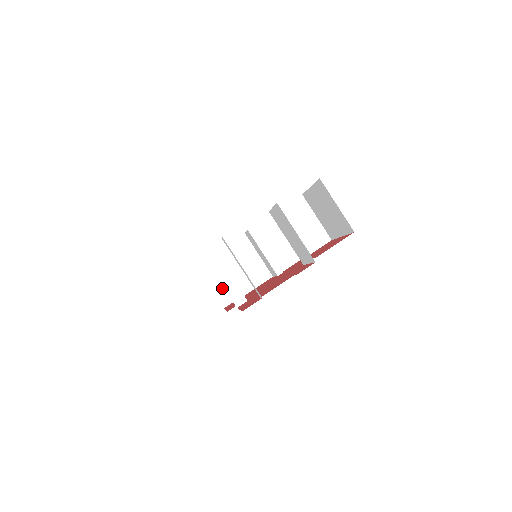
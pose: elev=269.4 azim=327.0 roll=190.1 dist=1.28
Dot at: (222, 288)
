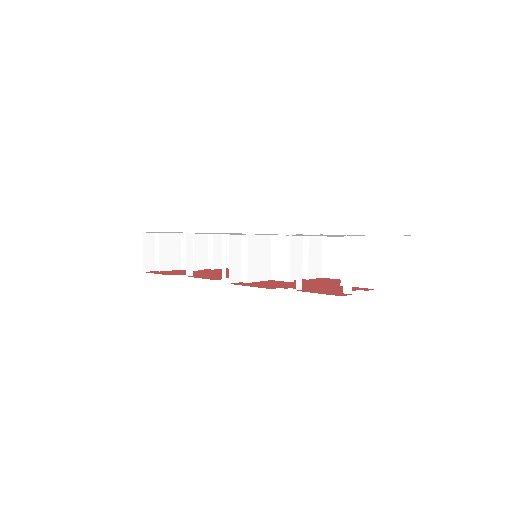
Dot at: (235, 266)
